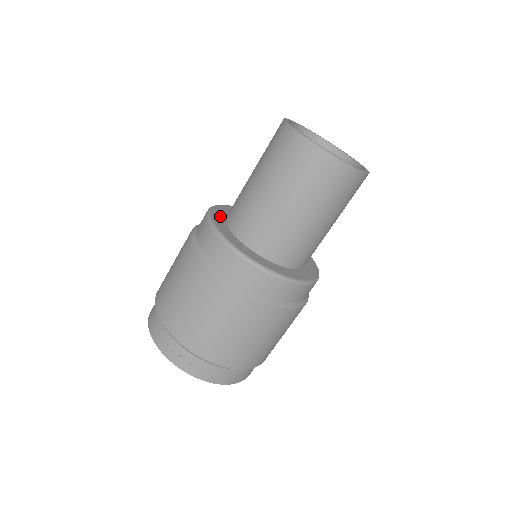
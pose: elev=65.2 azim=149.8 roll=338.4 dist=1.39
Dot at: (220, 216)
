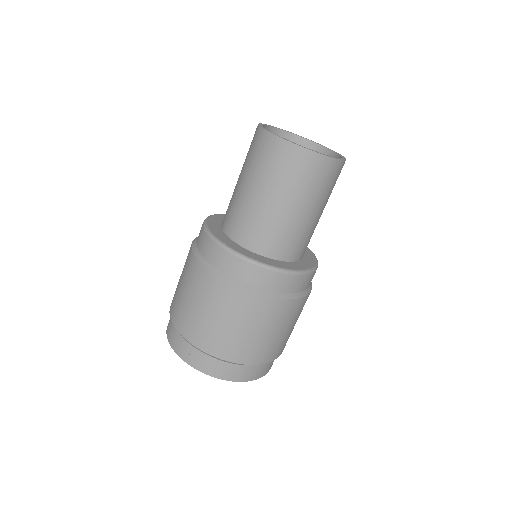
Dot at: occluded
